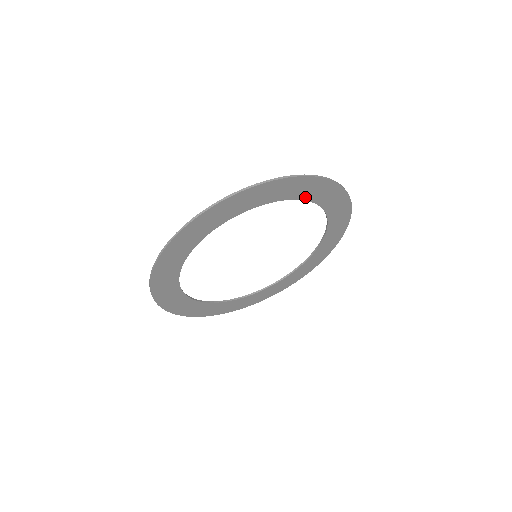
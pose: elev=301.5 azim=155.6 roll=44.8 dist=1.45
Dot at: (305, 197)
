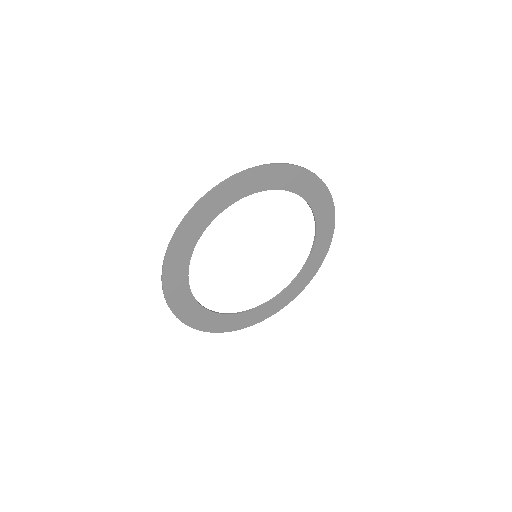
Dot at: (306, 197)
